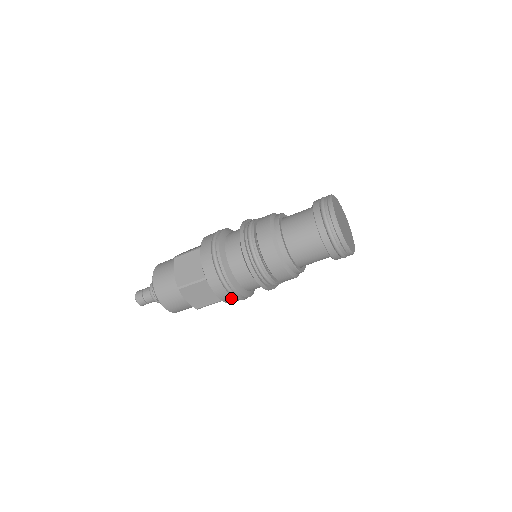
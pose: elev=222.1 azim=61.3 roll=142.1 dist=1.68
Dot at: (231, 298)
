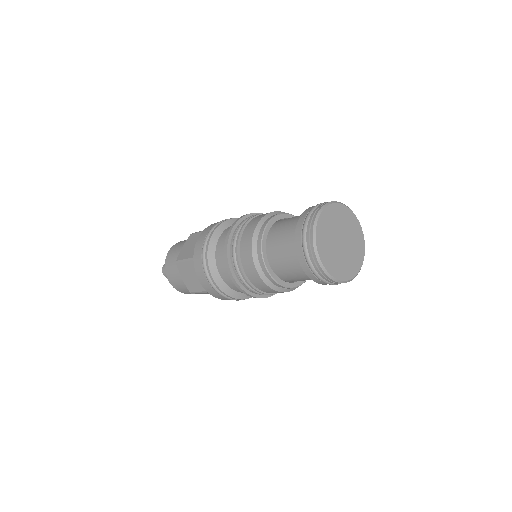
Dot at: (212, 289)
